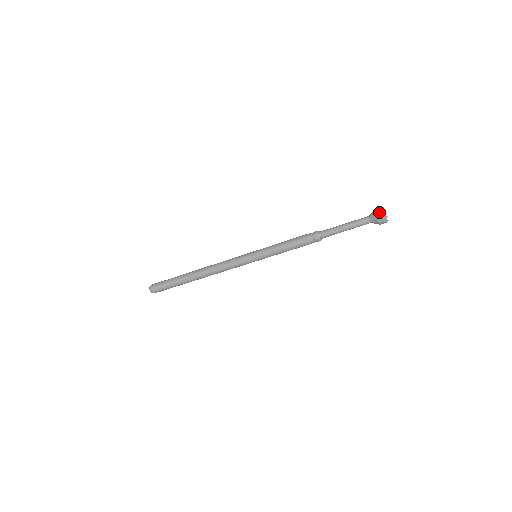
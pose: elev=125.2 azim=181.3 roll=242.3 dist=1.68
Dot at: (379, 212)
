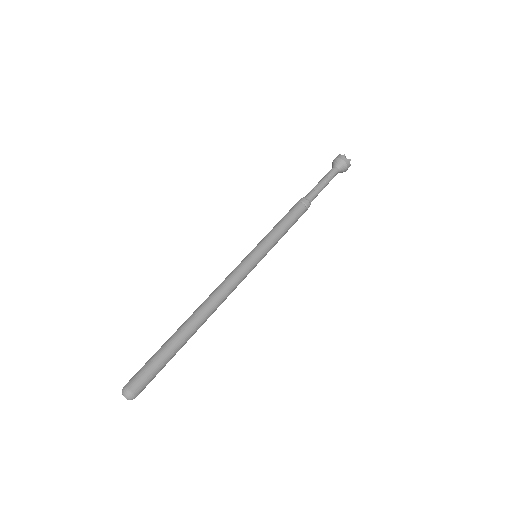
Dot at: (341, 156)
